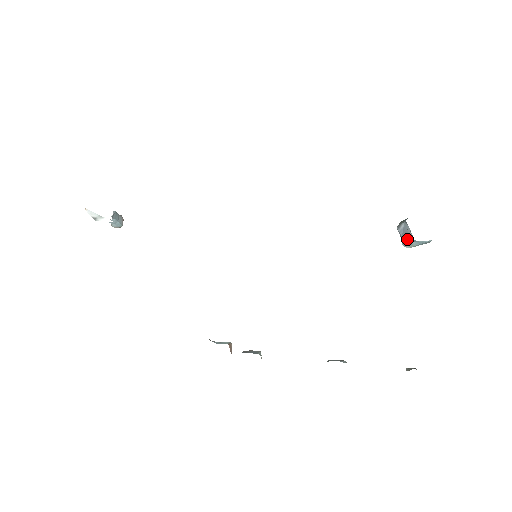
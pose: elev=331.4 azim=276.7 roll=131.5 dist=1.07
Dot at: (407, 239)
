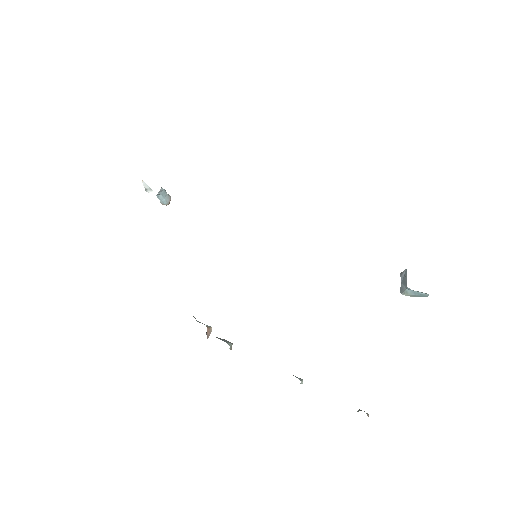
Dot at: (404, 286)
